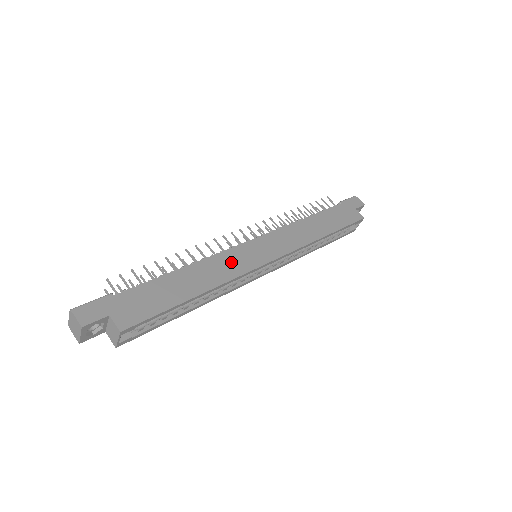
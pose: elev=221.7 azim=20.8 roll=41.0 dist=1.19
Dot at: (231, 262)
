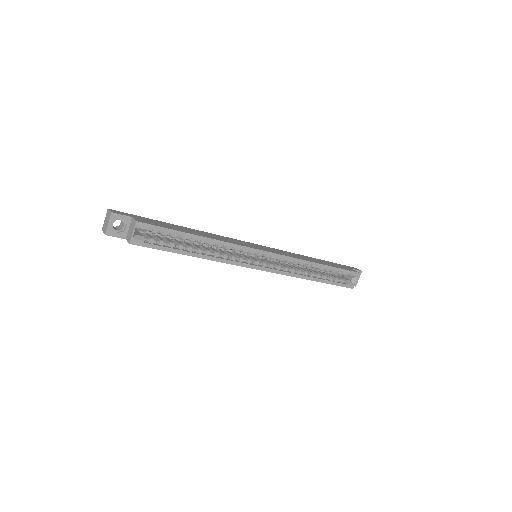
Dot at: (232, 240)
